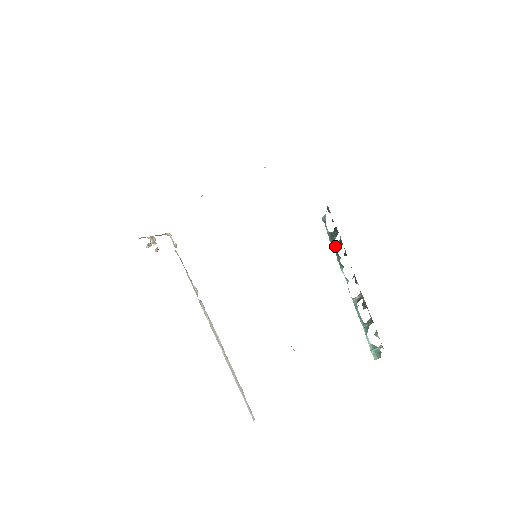
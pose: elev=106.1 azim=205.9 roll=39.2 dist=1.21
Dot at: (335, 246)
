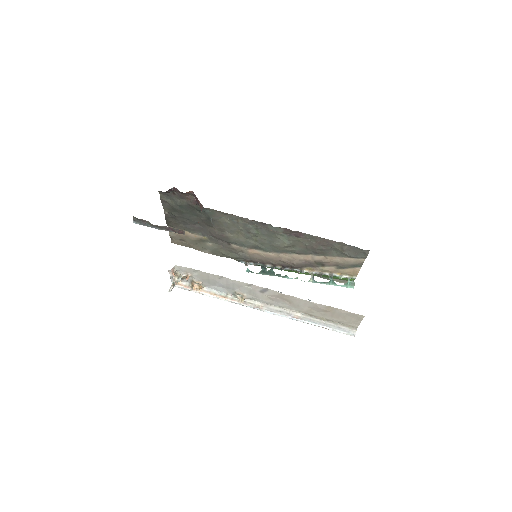
Dot at: (271, 273)
